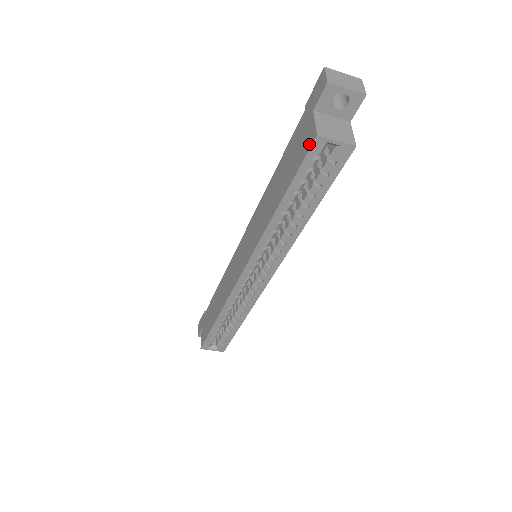
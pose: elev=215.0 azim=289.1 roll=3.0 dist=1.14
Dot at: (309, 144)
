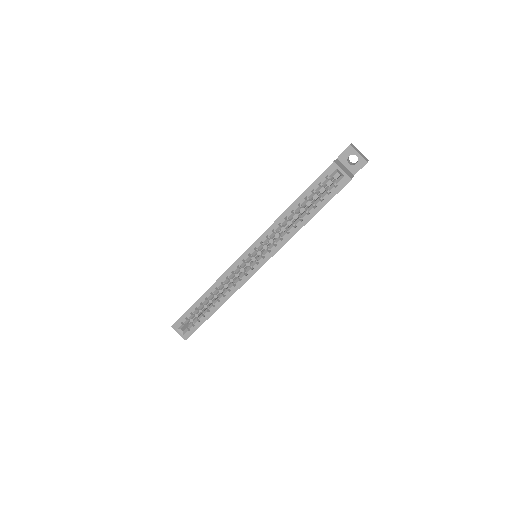
Dot at: (327, 168)
